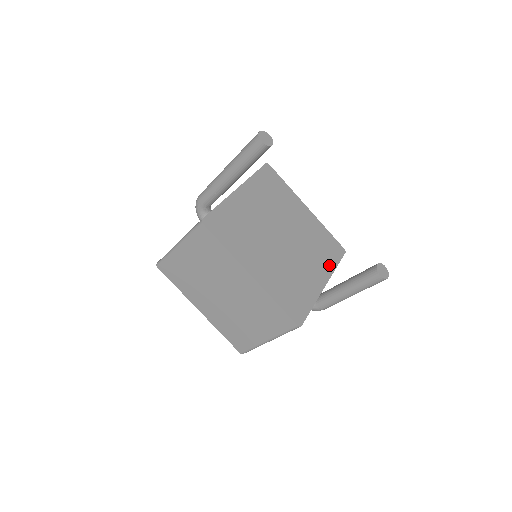
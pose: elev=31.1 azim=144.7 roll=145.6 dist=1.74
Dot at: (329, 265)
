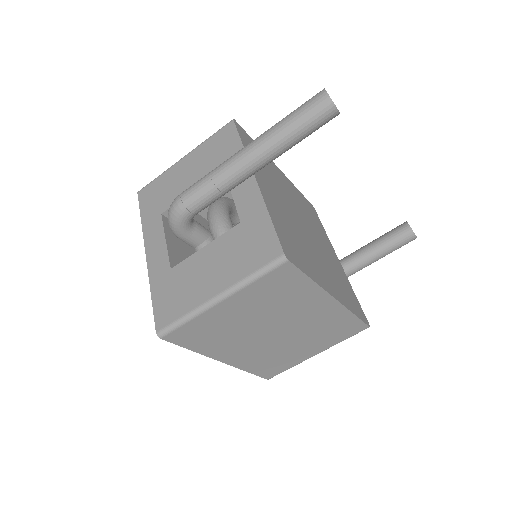
Dot at: (324, 234)
